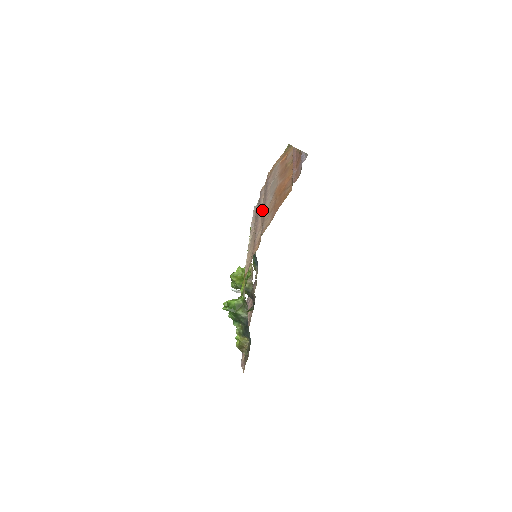
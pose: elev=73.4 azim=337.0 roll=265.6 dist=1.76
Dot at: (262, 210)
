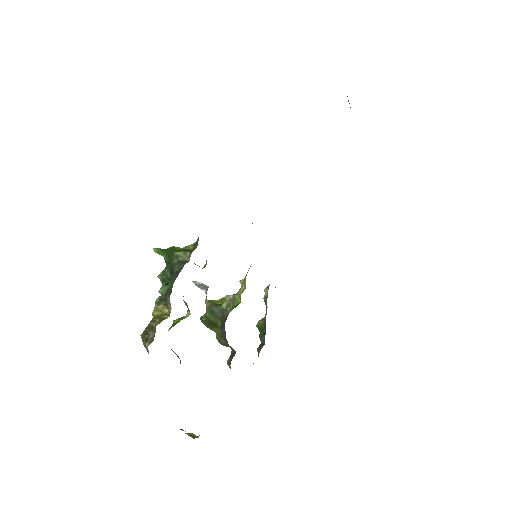
Dot at: occluded
